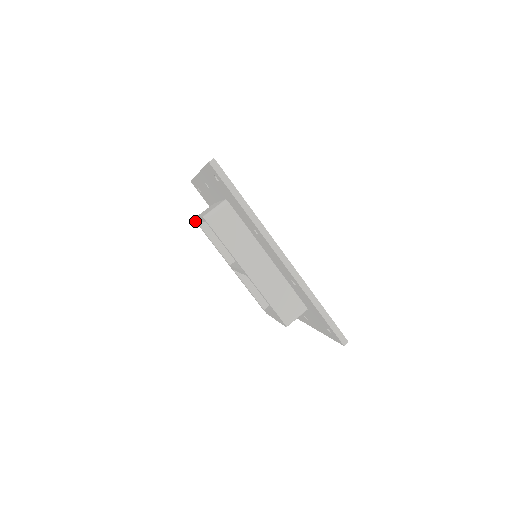
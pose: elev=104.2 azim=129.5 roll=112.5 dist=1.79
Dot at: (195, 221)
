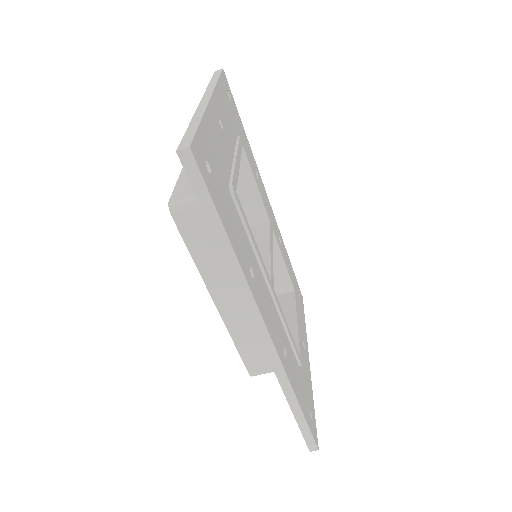
Dot at: occluded
